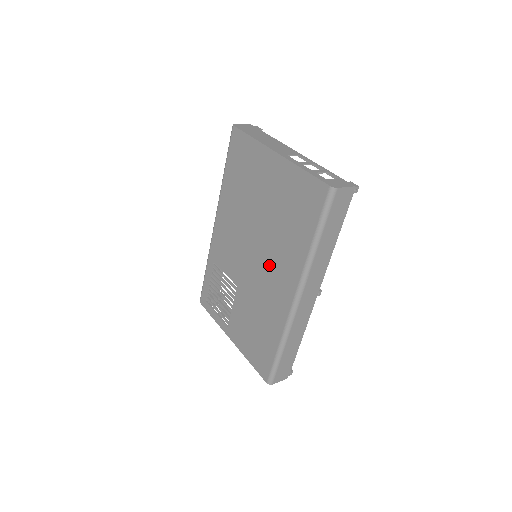
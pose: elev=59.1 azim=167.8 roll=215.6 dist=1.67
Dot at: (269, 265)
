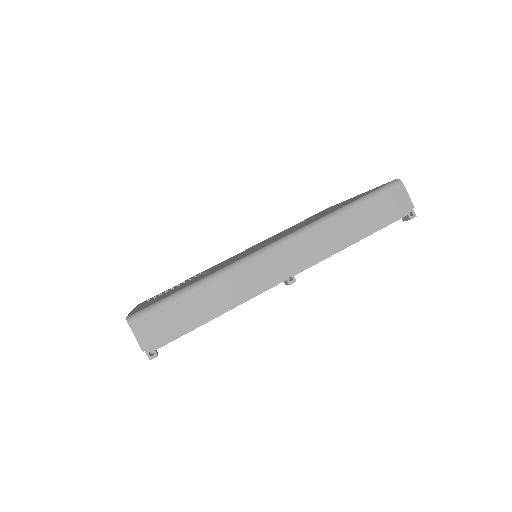
Dot at: (269, 241)
